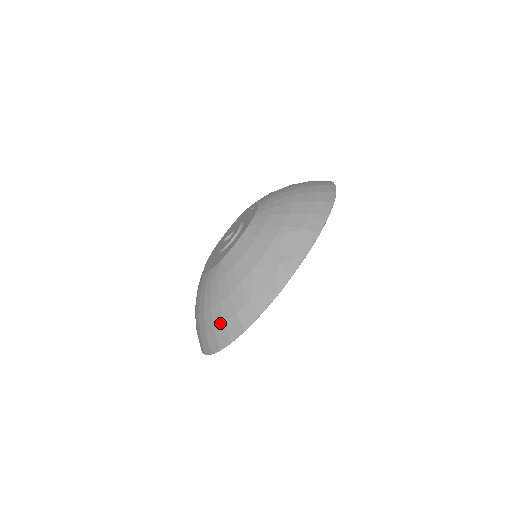
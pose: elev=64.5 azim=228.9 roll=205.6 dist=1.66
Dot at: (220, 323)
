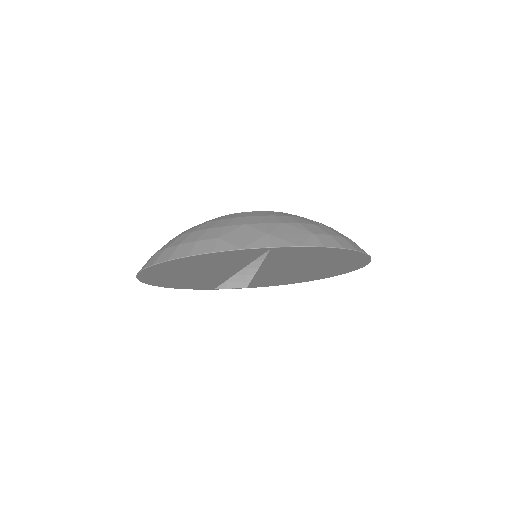
Dot at: (177, 244)
